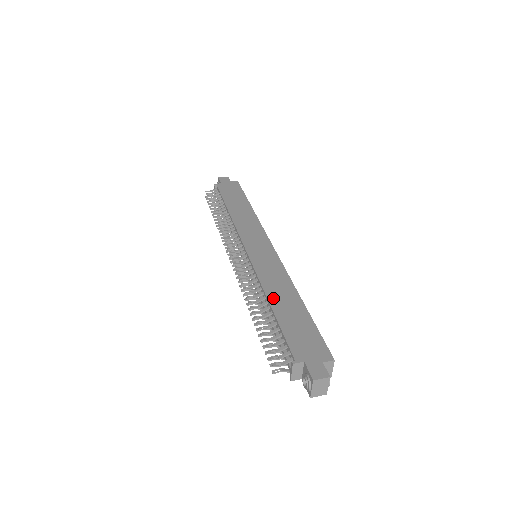
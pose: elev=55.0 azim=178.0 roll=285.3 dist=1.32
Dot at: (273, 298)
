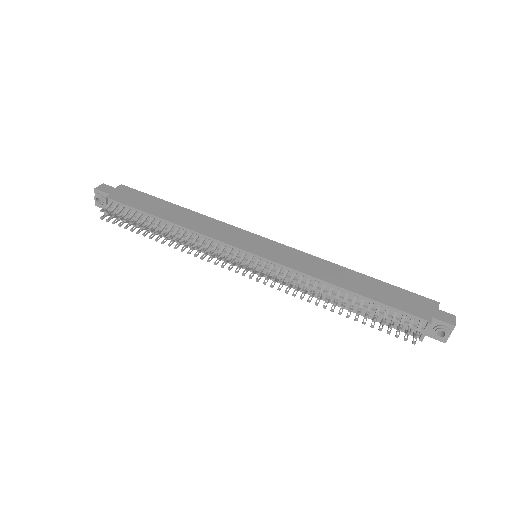
Dot at: (342, 283)
